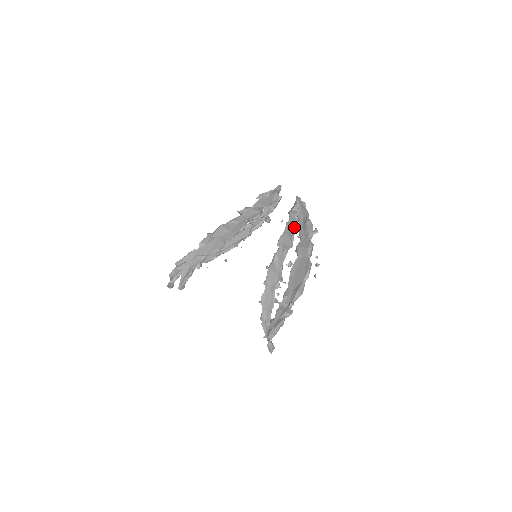
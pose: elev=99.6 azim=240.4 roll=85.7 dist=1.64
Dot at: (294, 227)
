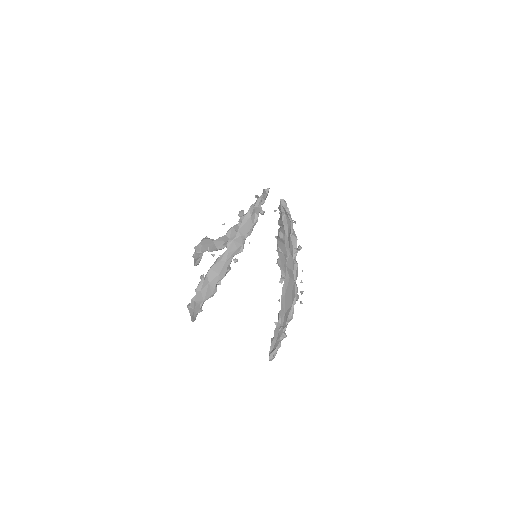
Dot at: (282, 237)
